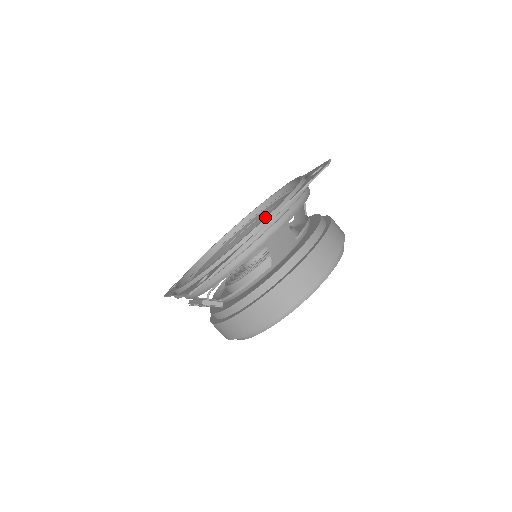
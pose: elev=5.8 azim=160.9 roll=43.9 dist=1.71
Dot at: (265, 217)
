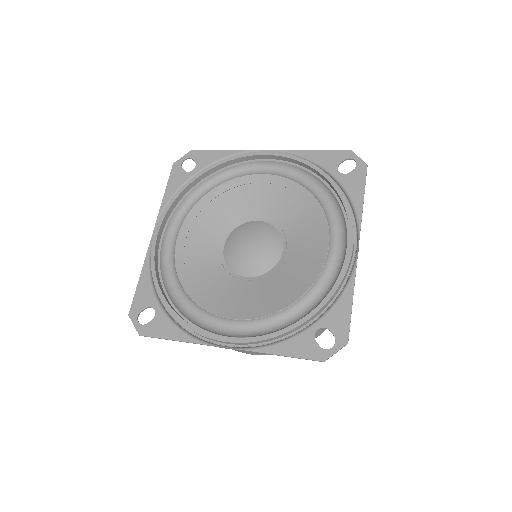
Dot at: (233, 198)
